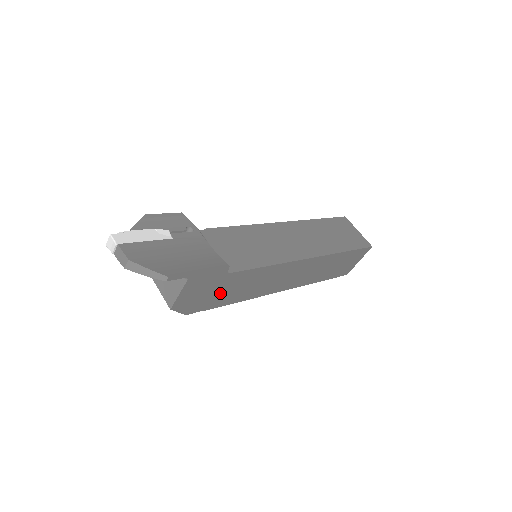
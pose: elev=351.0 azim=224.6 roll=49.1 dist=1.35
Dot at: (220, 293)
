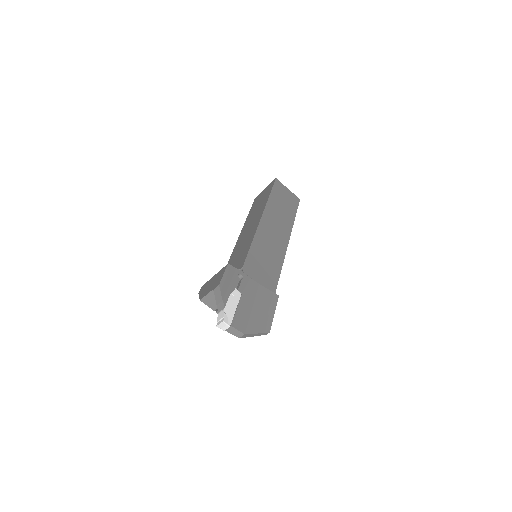
Dot at: occluded
